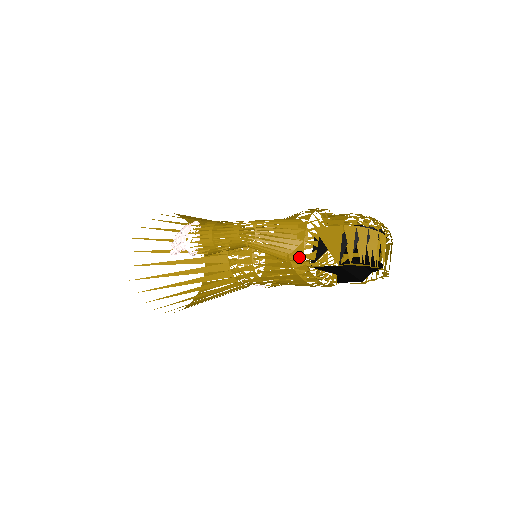
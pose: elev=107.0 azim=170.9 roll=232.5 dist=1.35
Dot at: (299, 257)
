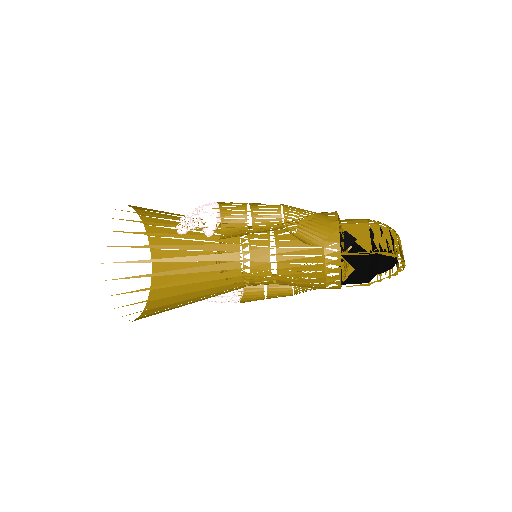
Dot at: (290, 267)
